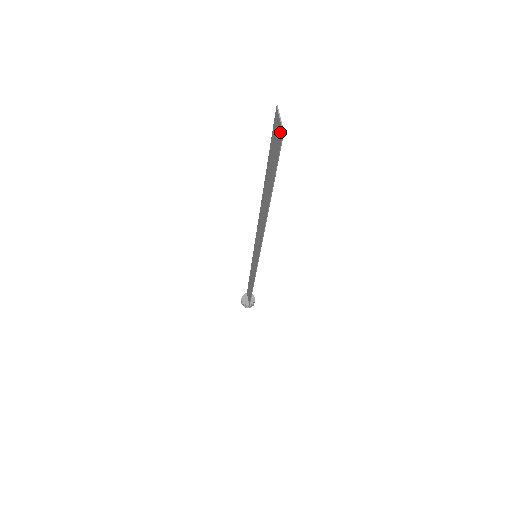
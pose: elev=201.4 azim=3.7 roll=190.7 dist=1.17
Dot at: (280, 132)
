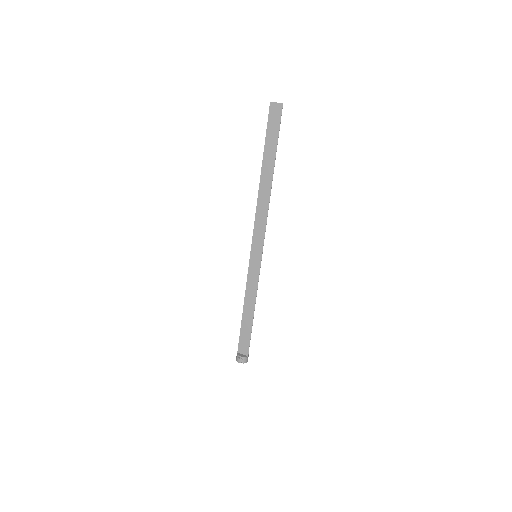
Dot at: (279, 107)
